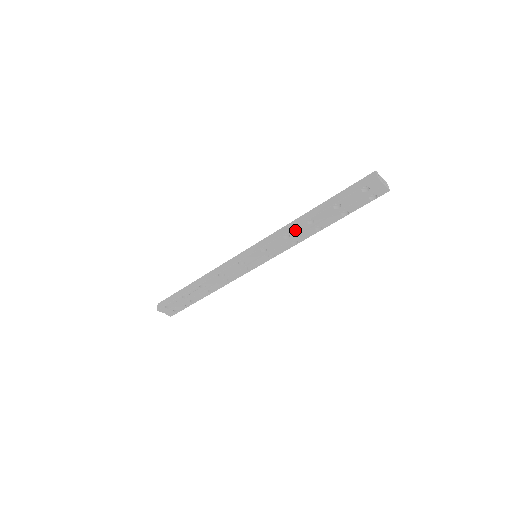
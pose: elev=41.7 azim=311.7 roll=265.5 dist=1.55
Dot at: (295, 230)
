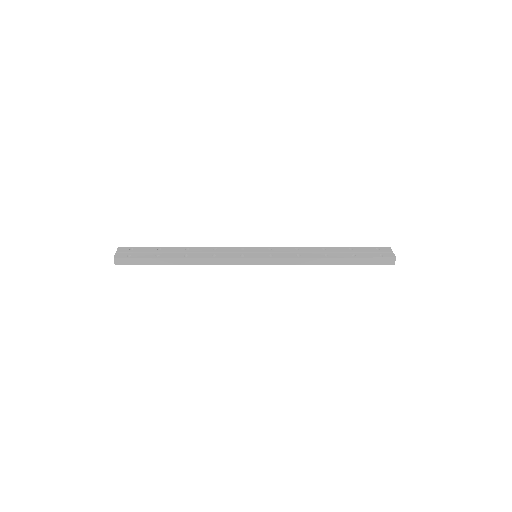
Dot at: (309, 263)
